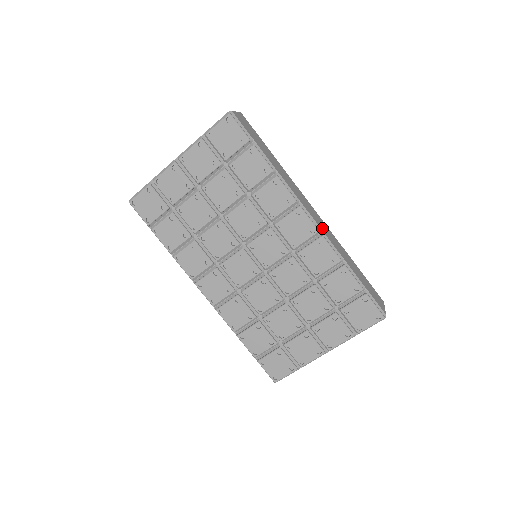
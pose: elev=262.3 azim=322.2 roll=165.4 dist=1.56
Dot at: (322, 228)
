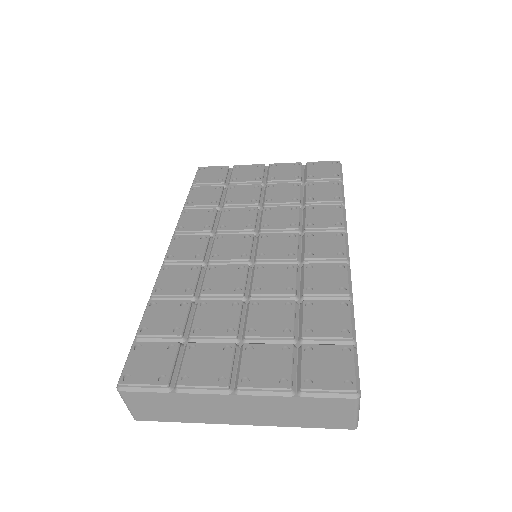
Dot at: occluded
